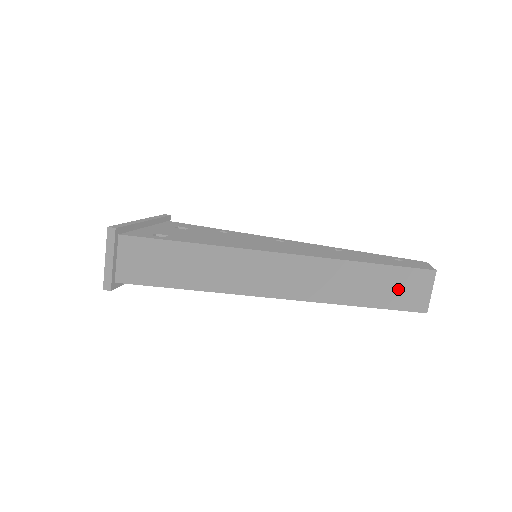
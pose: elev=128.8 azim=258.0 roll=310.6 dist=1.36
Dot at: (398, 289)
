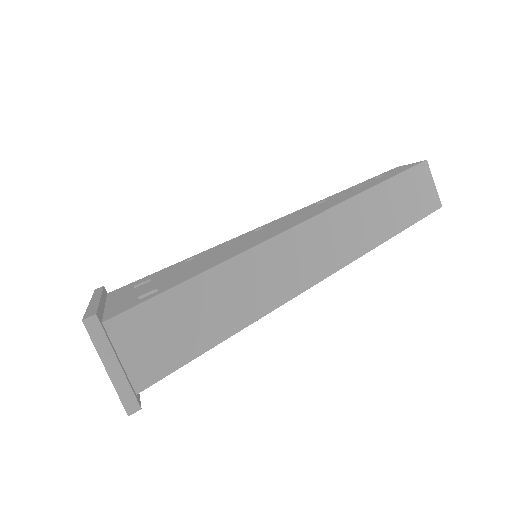
Dot at: (411, 197)
